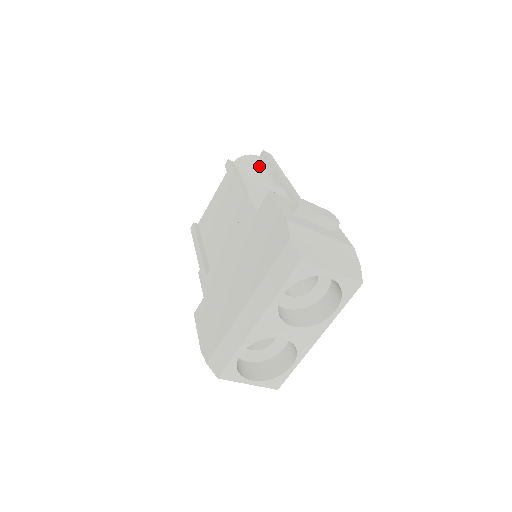
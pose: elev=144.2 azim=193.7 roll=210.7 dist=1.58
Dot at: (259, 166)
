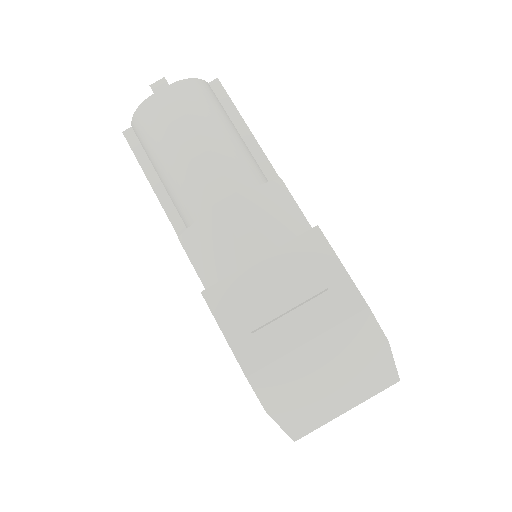
Dot at: (165, 142)
